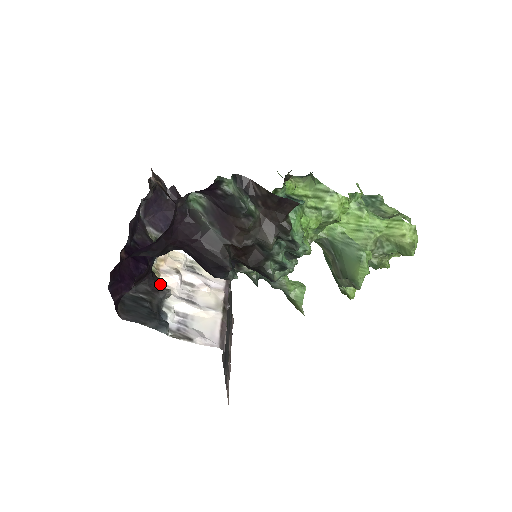
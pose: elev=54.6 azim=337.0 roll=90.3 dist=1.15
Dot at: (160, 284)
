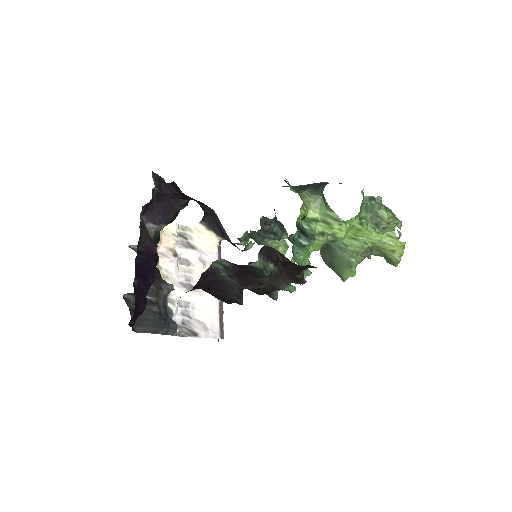
Dot at: occluded
